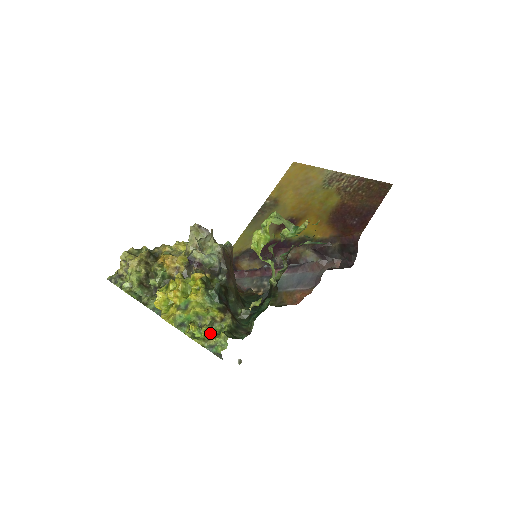
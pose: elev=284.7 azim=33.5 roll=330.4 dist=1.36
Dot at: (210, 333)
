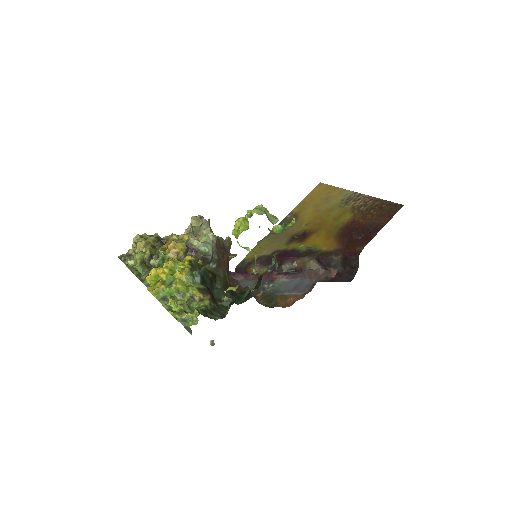
Dot at: (185, 308)
